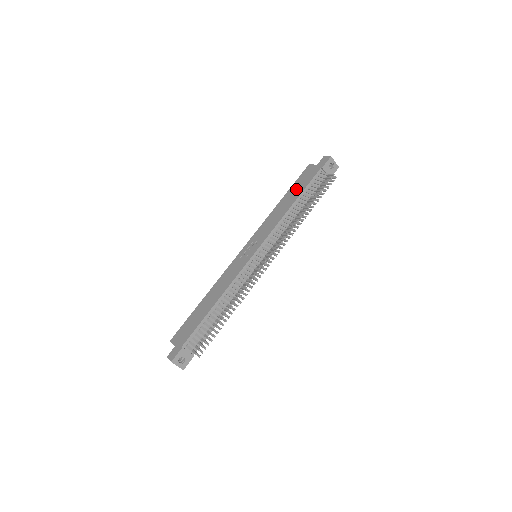
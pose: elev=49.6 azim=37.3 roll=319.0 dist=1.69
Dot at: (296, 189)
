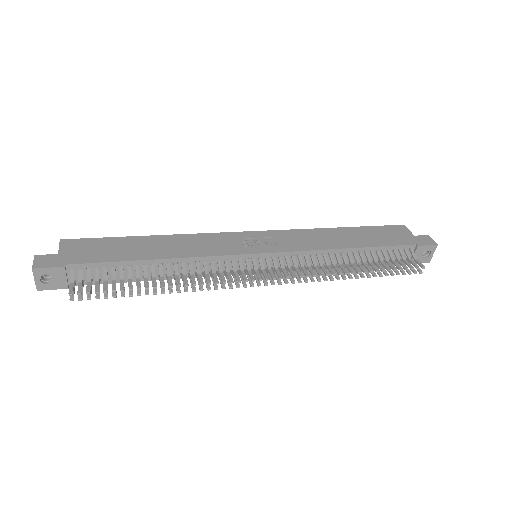
Dot at: (369, 235)
